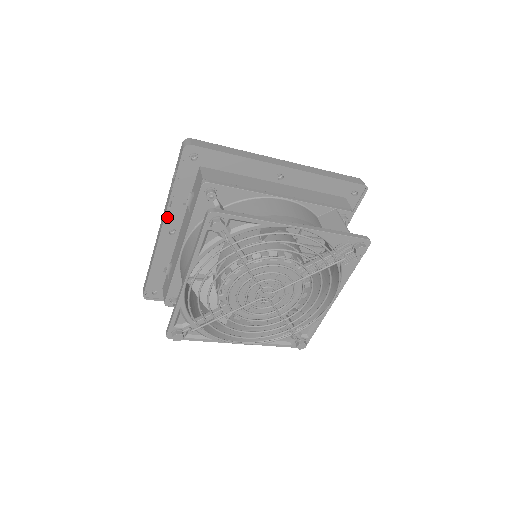
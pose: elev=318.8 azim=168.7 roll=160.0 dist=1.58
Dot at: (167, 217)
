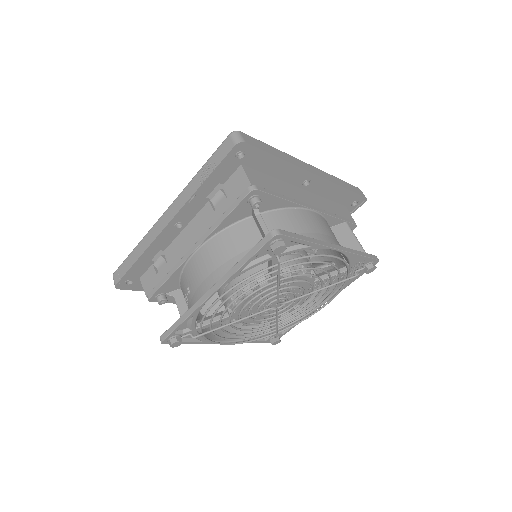
Dot at: (182, 210)
